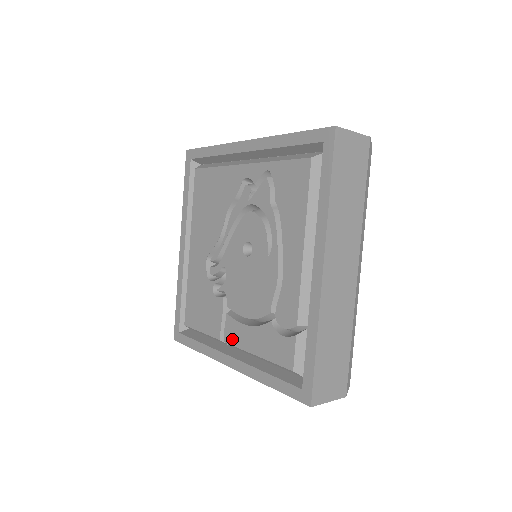
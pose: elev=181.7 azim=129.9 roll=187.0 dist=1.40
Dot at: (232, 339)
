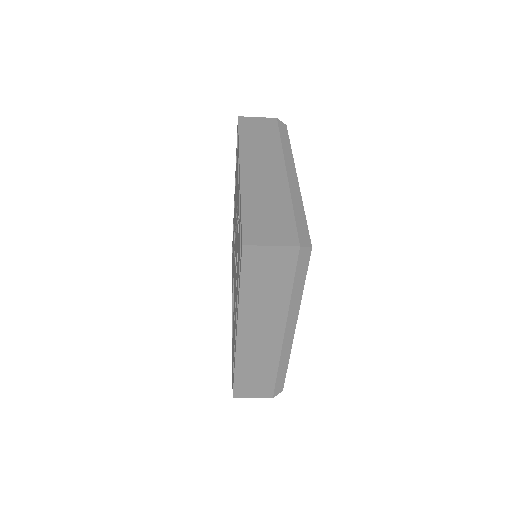
Dot at: occluded
